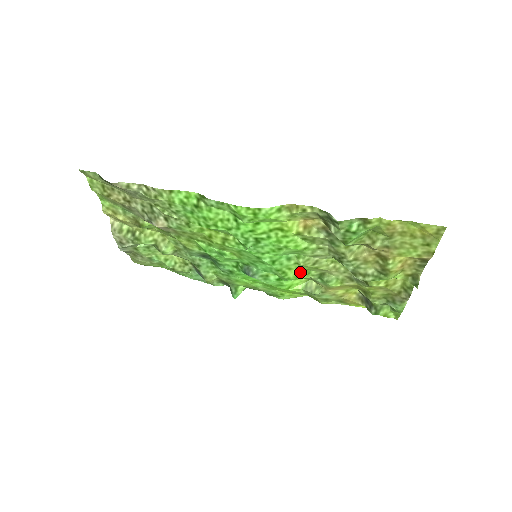
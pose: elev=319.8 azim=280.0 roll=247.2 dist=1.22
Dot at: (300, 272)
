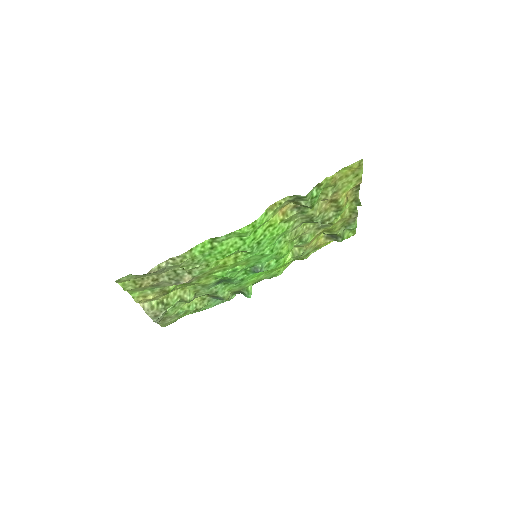
Dot at: (289, 246)
